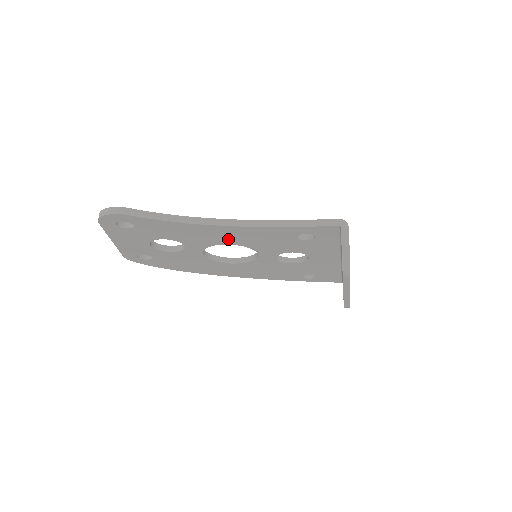
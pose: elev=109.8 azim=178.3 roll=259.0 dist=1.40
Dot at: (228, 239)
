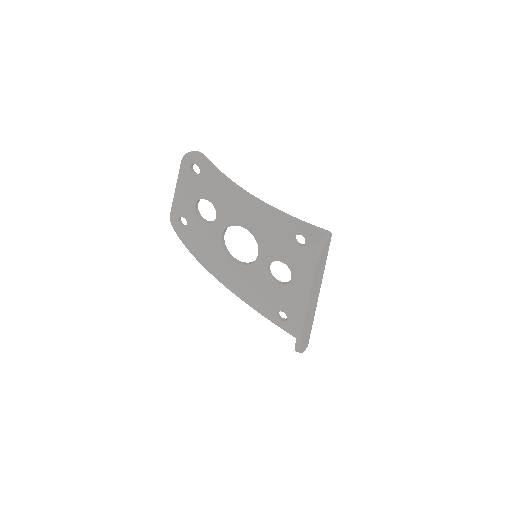
Dot at: (248, 220)
